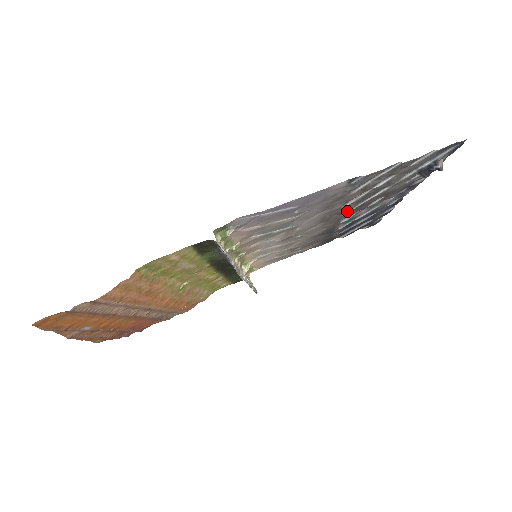
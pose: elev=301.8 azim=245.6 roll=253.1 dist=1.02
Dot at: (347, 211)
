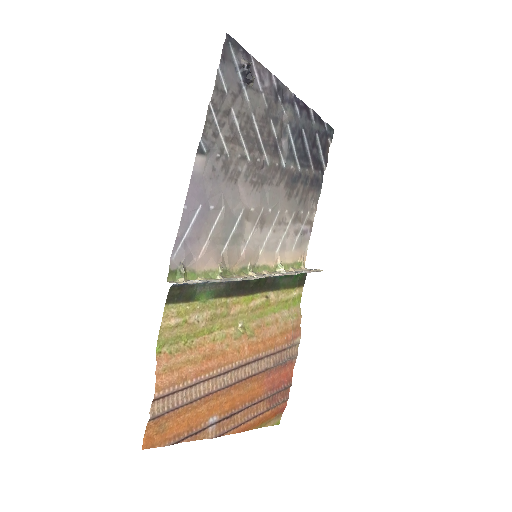
Dot at: (264, 159)
